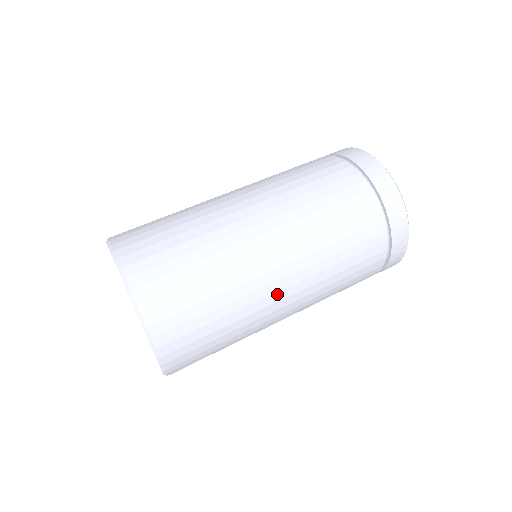
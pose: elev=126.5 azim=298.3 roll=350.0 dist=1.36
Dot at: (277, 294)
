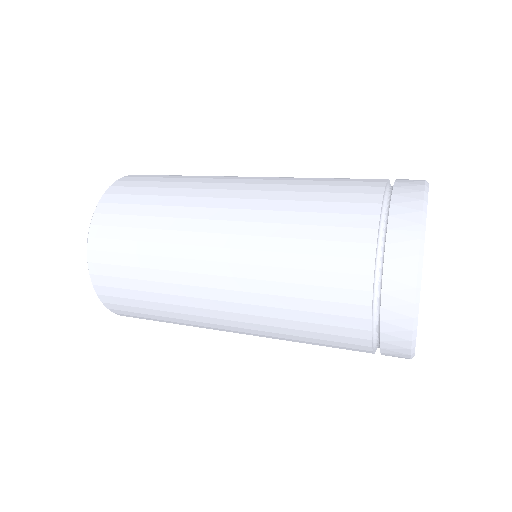
Dot at: (230, 185)
